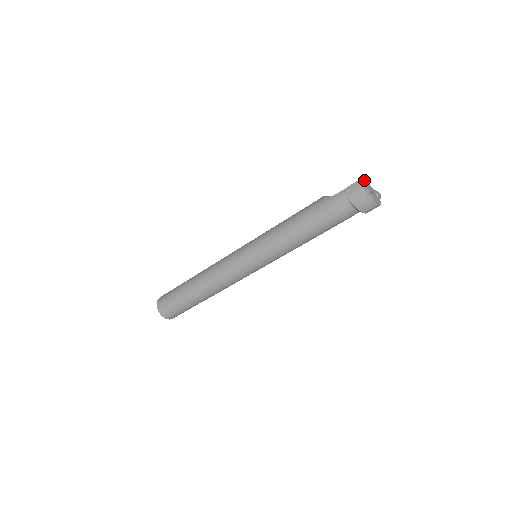
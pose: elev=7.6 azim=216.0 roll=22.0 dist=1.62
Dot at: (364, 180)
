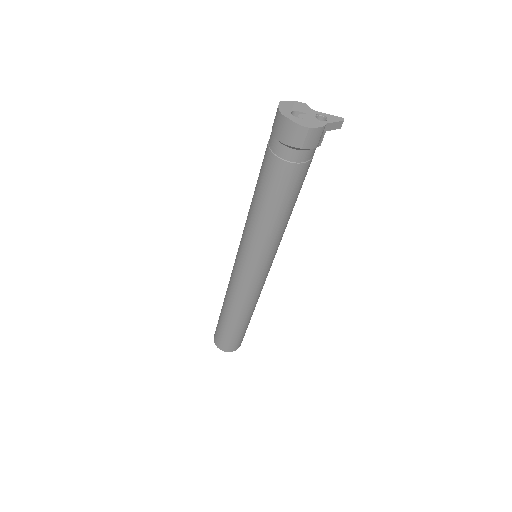
Dot at: (292, 101)
